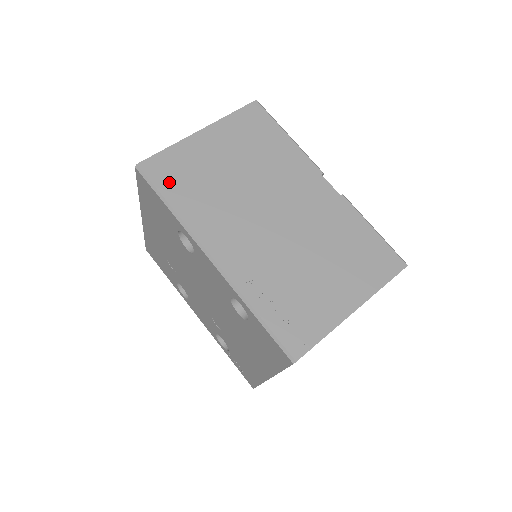
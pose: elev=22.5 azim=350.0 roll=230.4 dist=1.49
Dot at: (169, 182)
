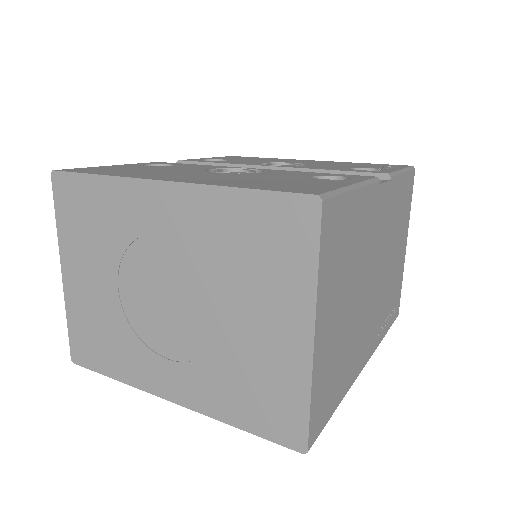
Dot at: (329, 404)
